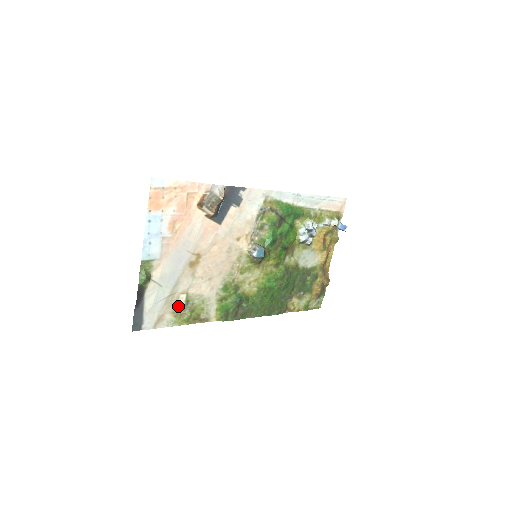
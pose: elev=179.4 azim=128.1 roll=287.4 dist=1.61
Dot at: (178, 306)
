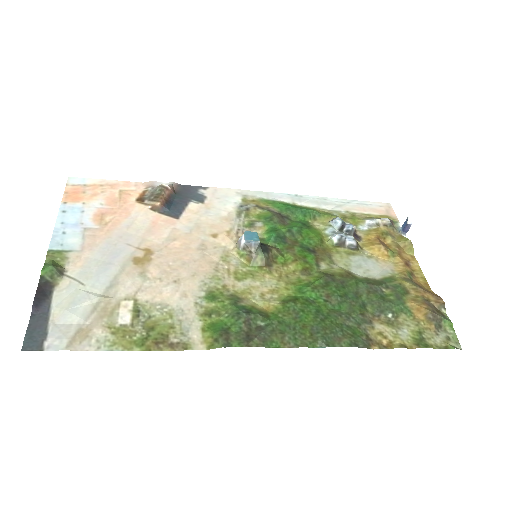
Dot at: (119, 318)
